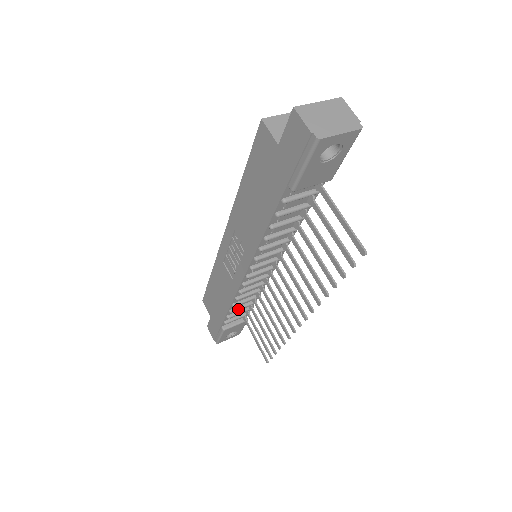
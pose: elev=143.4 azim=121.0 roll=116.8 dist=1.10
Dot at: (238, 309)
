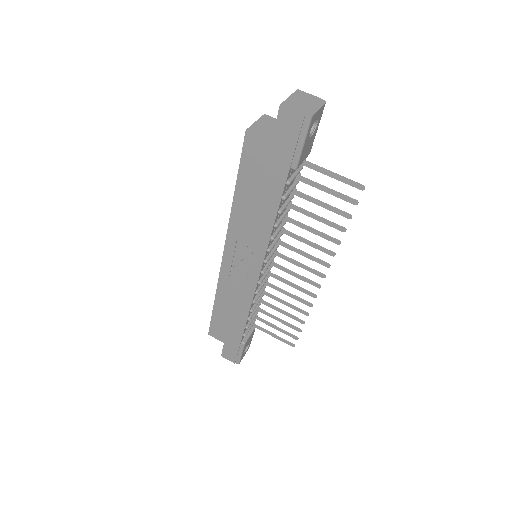
Dot at: occluded
